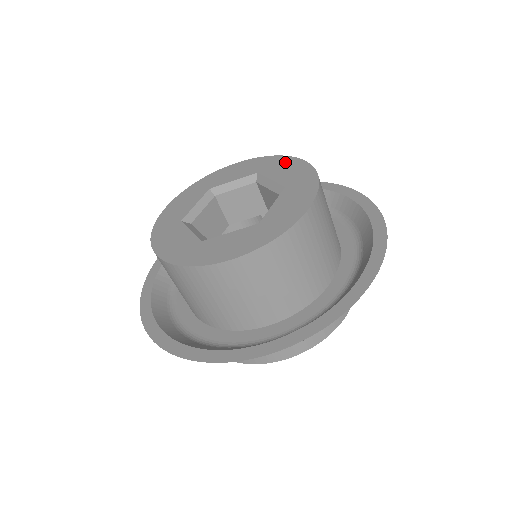
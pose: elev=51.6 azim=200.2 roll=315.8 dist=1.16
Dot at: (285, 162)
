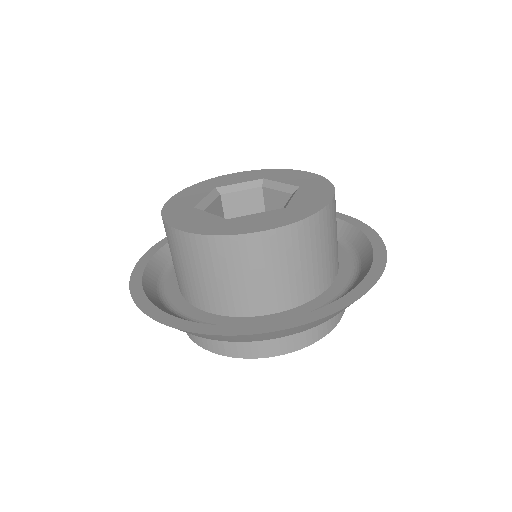
Dot at: (290, 172)
